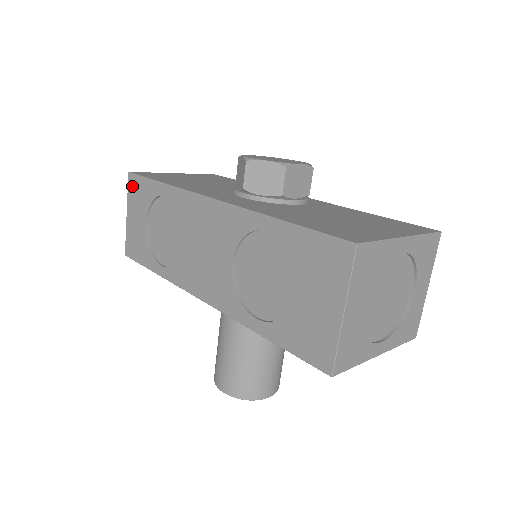
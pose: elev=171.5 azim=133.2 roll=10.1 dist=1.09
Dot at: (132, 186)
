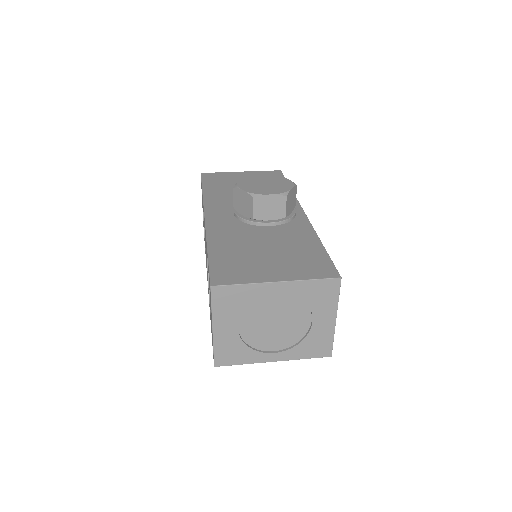
Dot at: occluded
